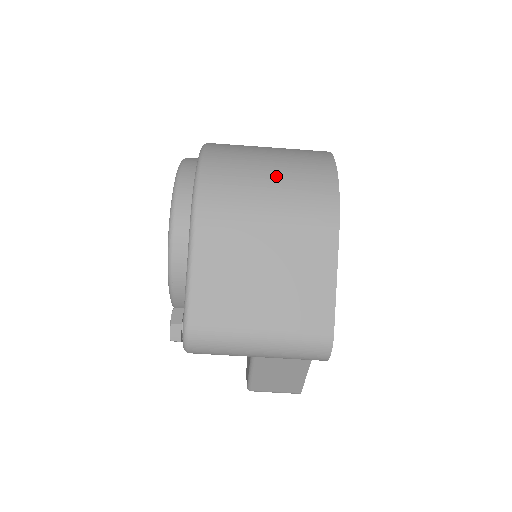
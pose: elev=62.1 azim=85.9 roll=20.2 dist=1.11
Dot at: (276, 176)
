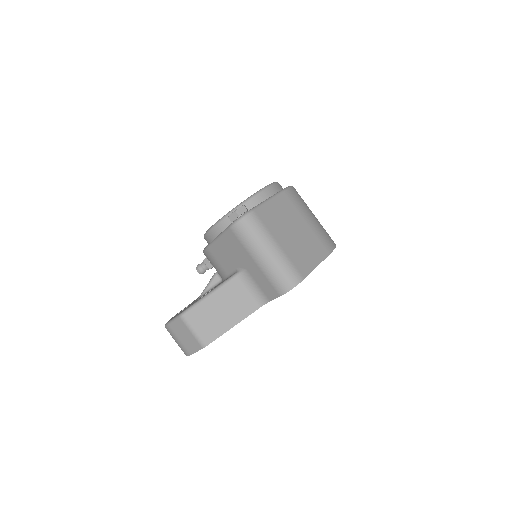
Dot at: (317, 219)
